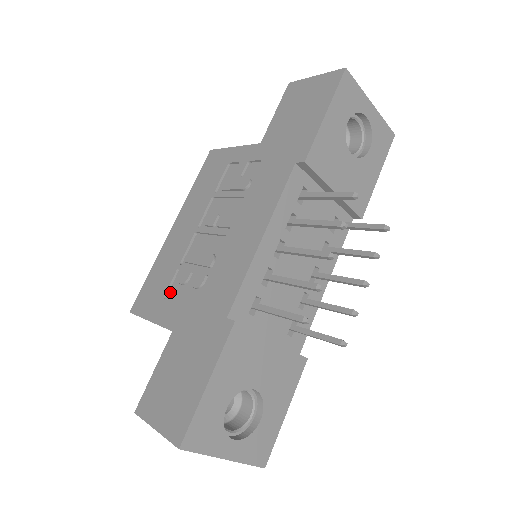
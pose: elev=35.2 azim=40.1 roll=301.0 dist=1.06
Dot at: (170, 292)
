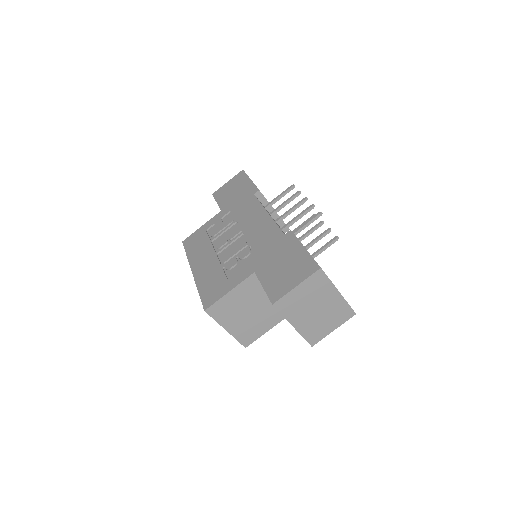
Dot at: (229, 276)
